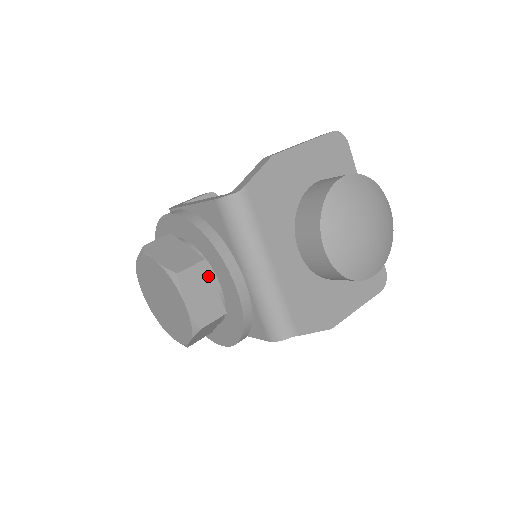
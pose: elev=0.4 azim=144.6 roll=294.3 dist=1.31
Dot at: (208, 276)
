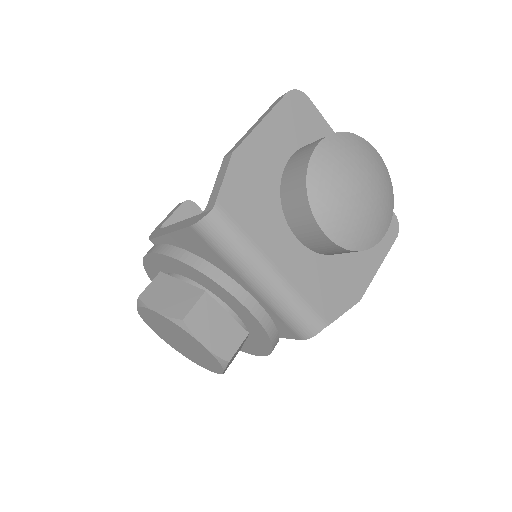
Dot at: (215, 306)
